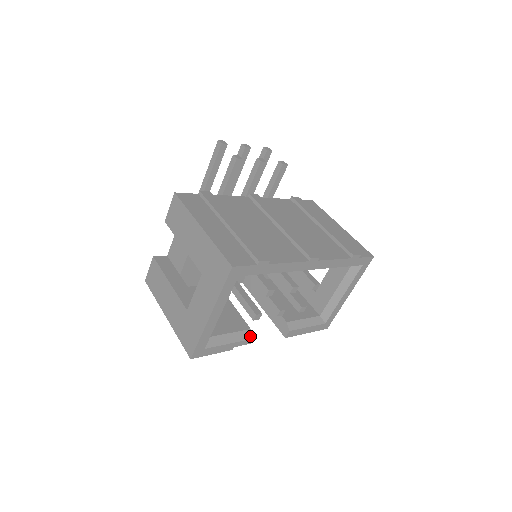
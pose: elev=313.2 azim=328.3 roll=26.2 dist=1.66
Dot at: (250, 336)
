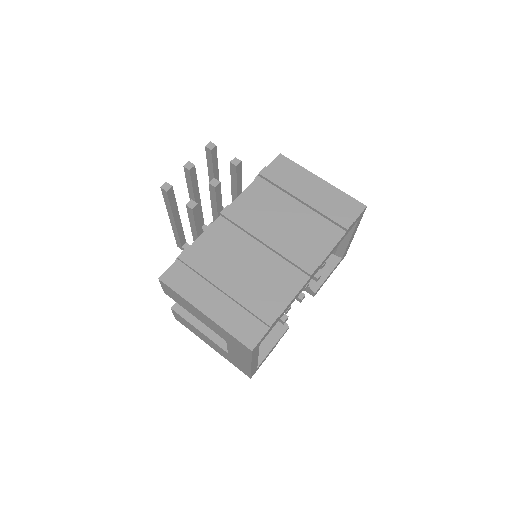
Dot at: (286, 327)
